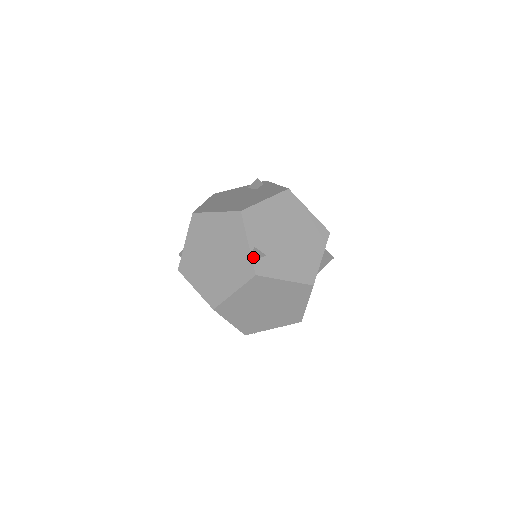
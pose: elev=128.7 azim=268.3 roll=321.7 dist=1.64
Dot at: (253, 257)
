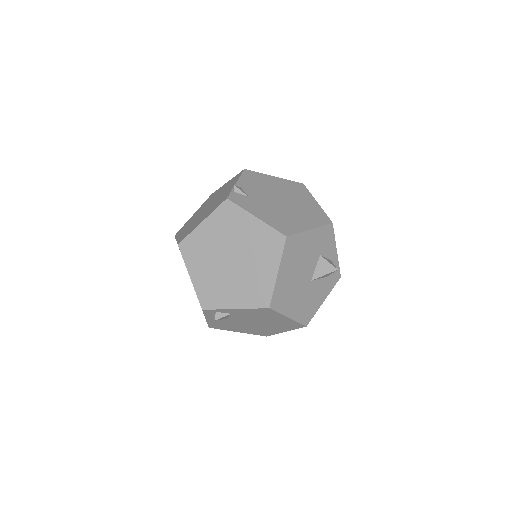
Dot at: (233, 189)
